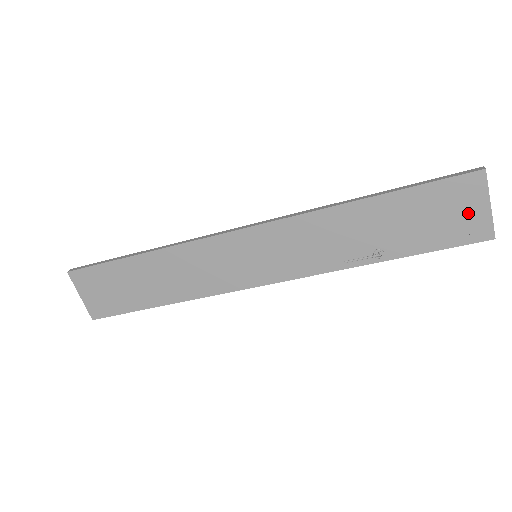
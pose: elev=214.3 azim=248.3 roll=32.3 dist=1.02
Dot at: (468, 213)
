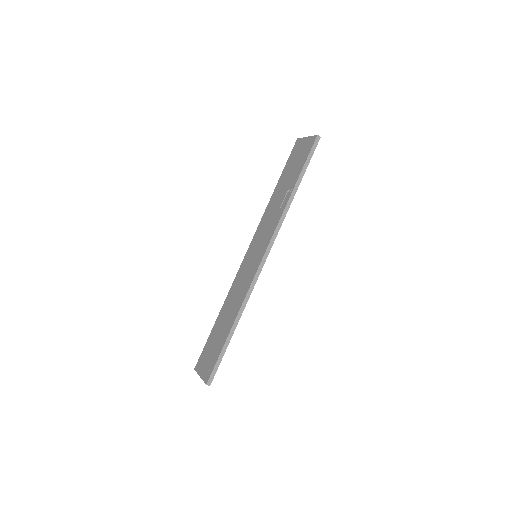
Dot at: (303, 147)
